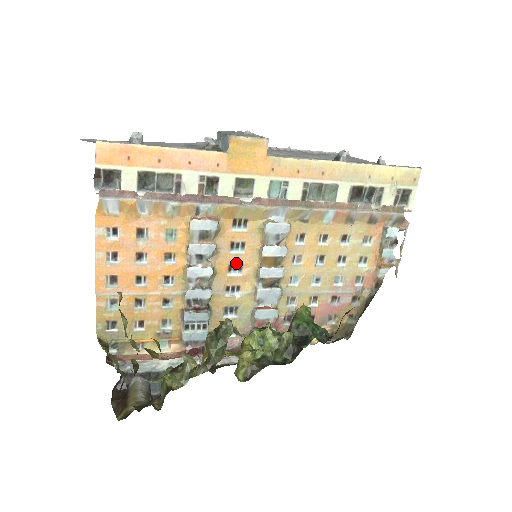
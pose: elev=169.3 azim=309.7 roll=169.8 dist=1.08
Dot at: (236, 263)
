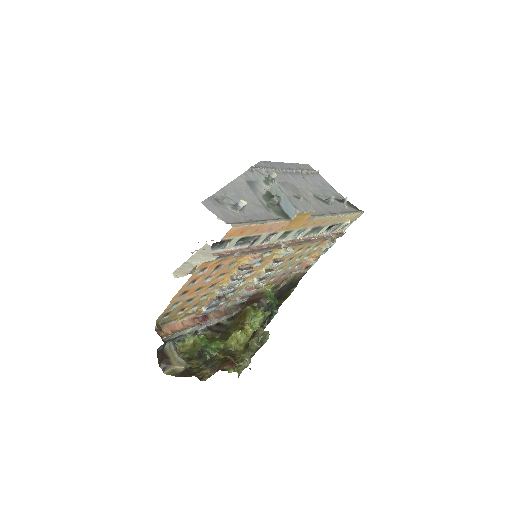
Dot at: (252, 270)
